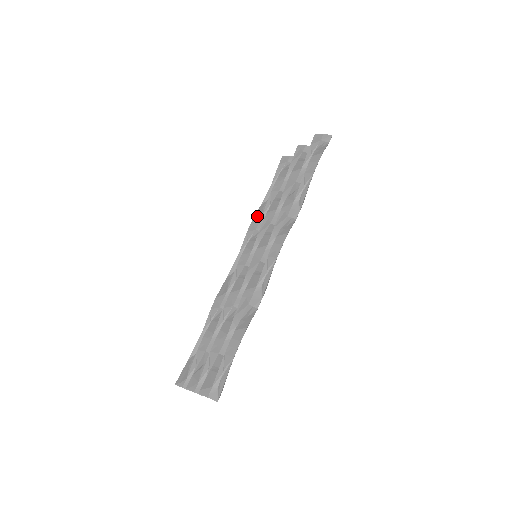
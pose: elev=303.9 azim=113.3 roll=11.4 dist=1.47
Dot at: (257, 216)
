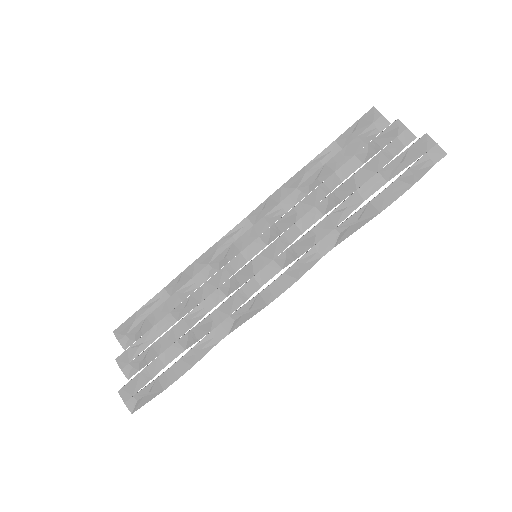
Dot at: (292, 183)
